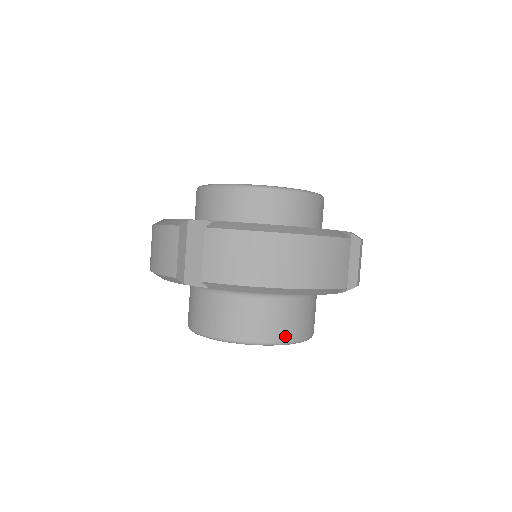
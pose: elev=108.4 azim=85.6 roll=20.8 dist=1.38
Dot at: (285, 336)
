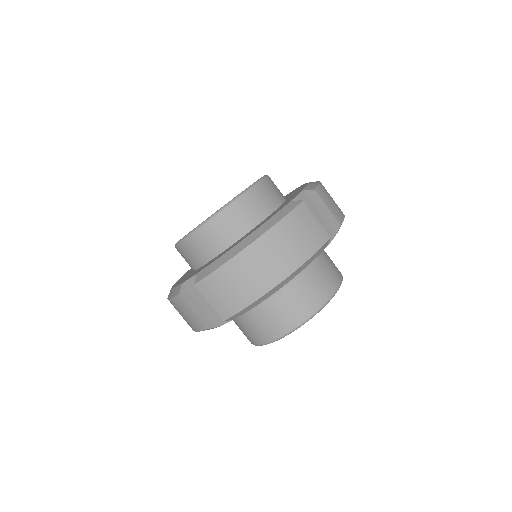
Dot at: (317, 304)
